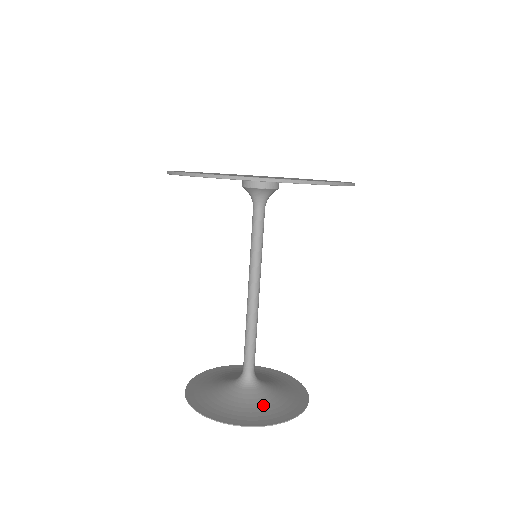
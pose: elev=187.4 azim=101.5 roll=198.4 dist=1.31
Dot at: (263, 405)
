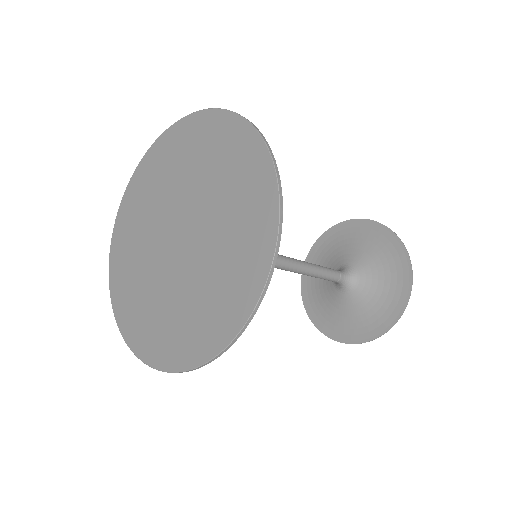
Dot at: (351, 315)
